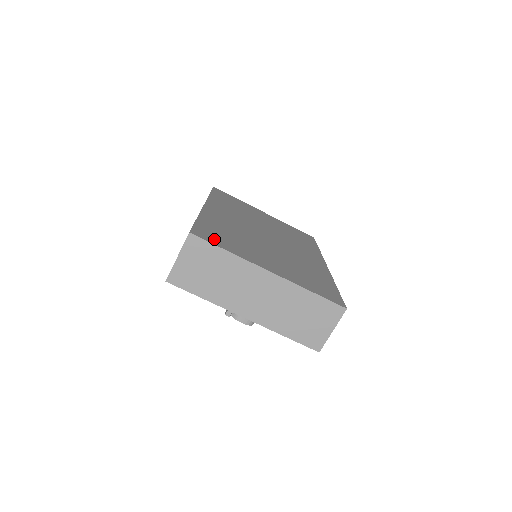
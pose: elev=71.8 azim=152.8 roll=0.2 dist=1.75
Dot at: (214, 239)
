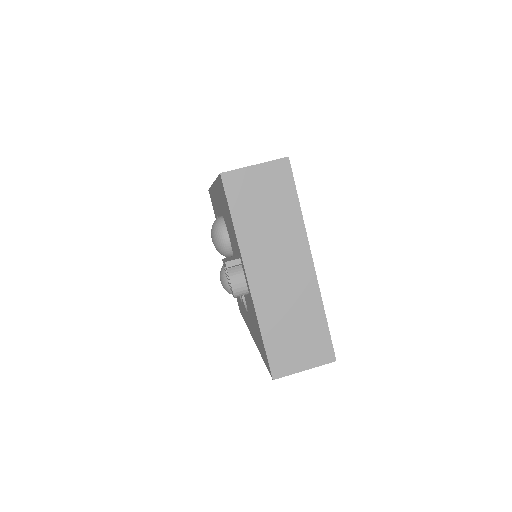
Dot at: occluded
